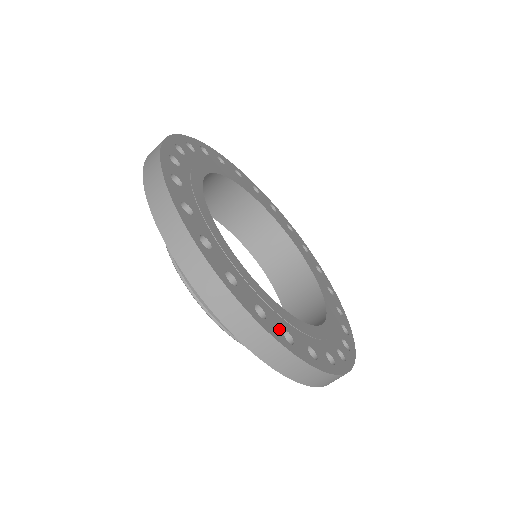
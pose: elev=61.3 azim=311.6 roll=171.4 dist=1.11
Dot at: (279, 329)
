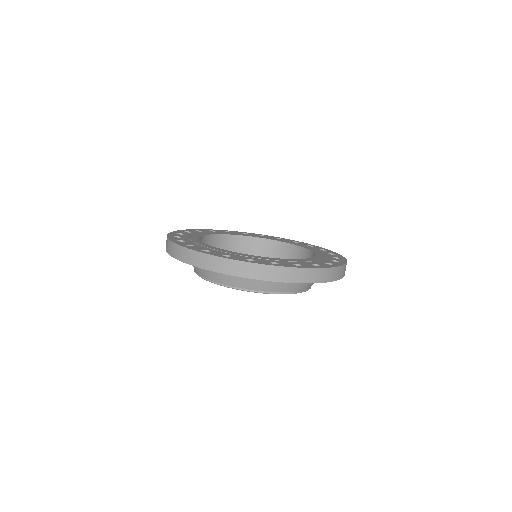
Dot at: (266, 262)
